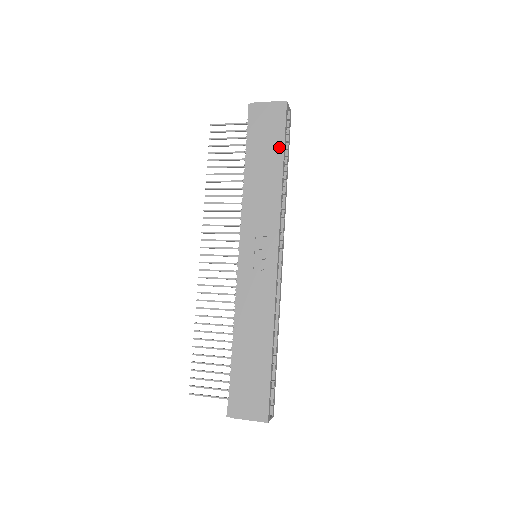
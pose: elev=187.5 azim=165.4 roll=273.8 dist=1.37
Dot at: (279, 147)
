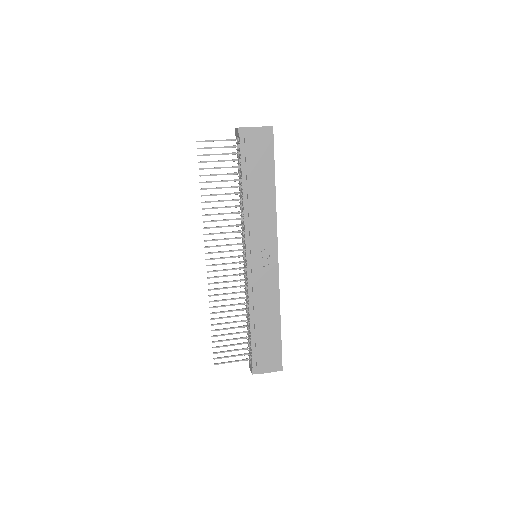
Dot at: (270, 168)
